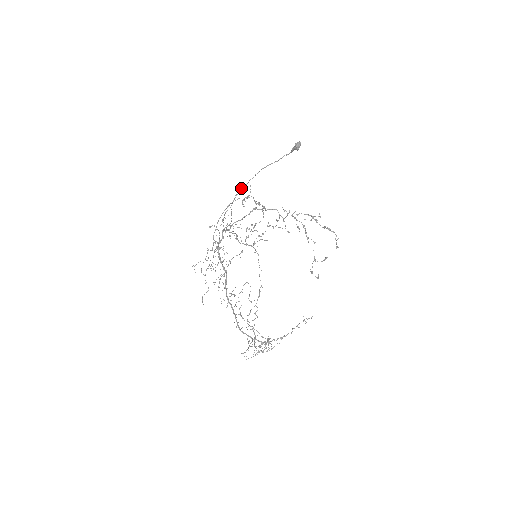
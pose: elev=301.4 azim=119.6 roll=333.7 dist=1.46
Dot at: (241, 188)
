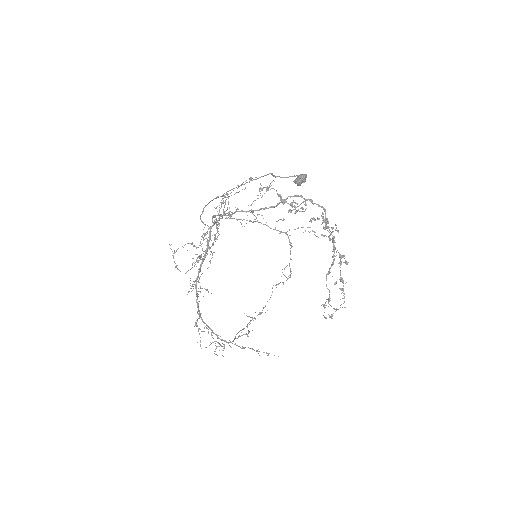
Dot at: (251, 179)
